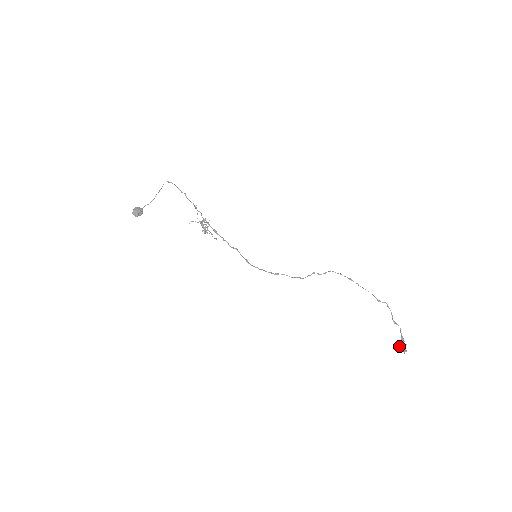
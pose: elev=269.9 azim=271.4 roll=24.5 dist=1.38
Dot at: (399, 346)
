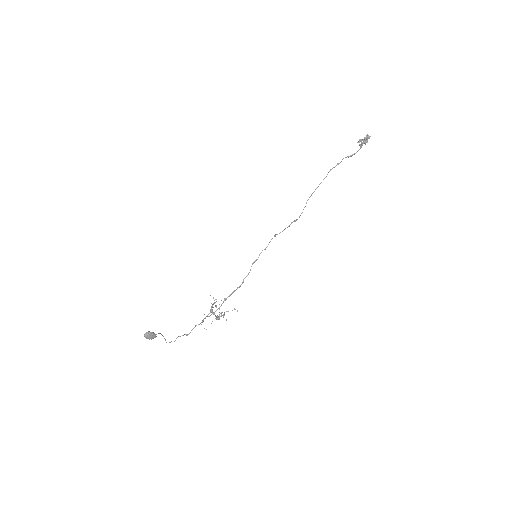
Dot at: (362, 140)
